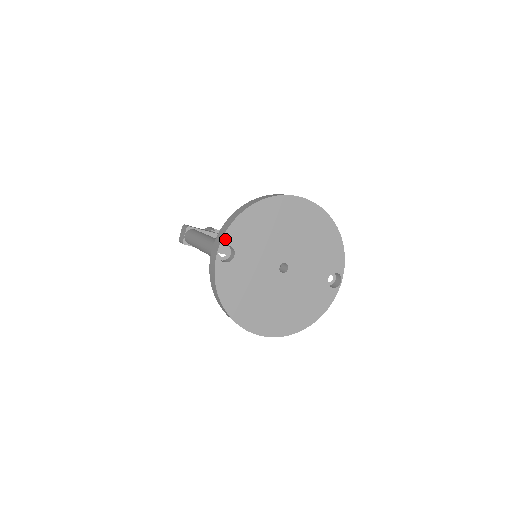
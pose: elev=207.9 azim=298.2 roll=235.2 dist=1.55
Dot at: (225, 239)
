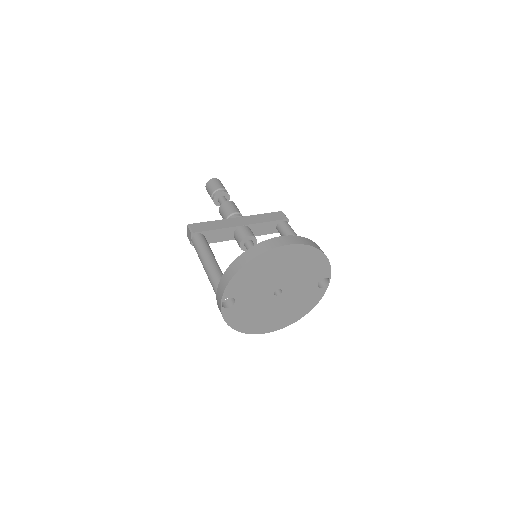
Dot at: (225, 295)
